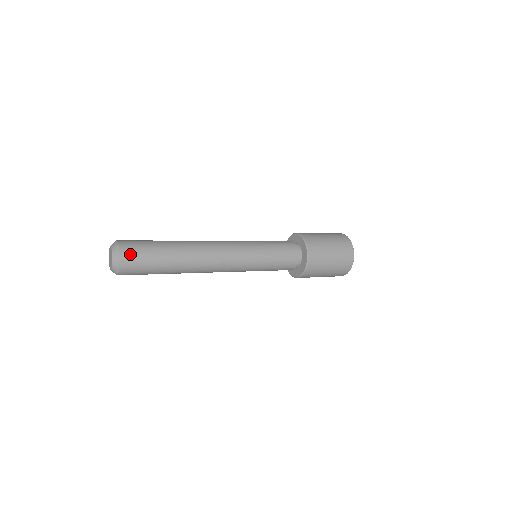
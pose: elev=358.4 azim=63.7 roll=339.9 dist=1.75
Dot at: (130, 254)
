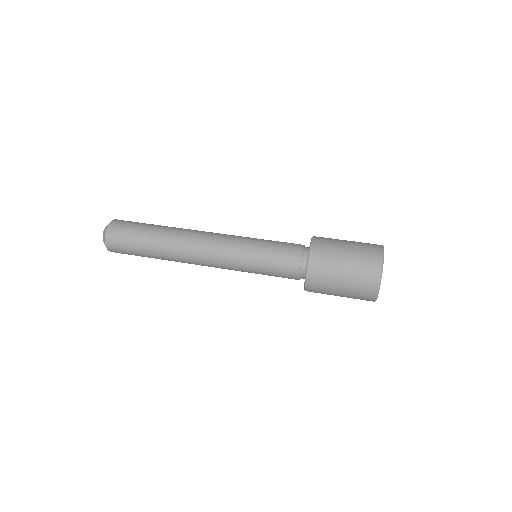
Dot at: (117, 252)
